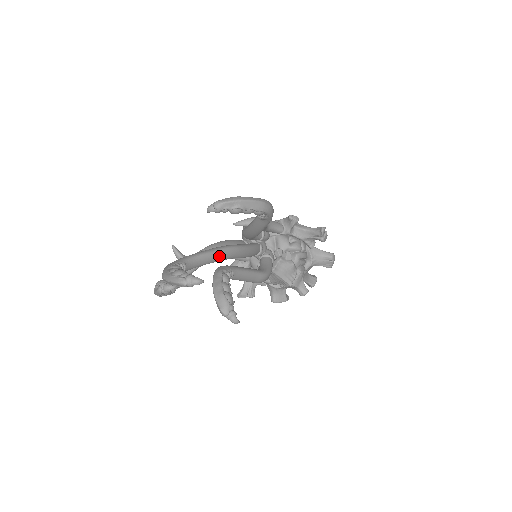
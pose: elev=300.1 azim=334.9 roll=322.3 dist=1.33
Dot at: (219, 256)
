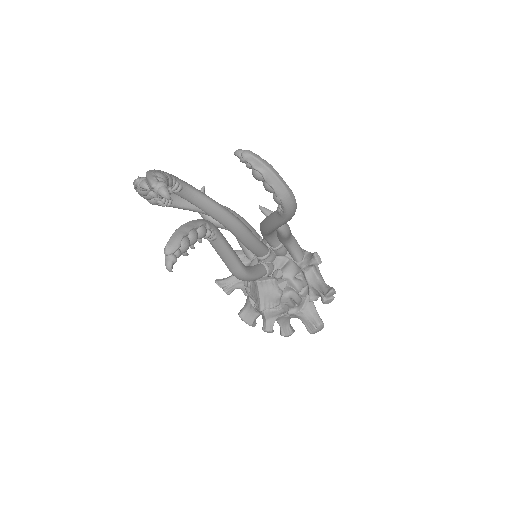
Dot at: (220, 215)
